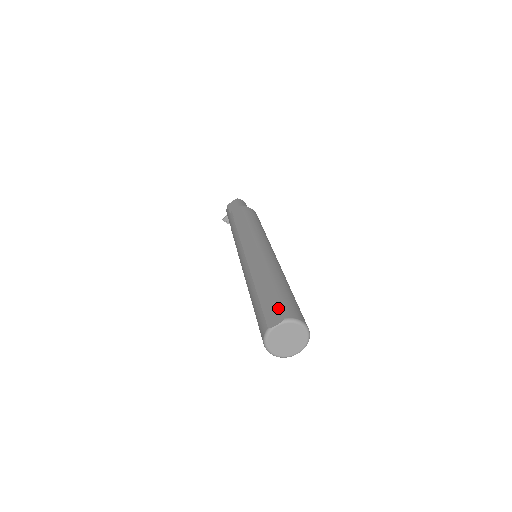
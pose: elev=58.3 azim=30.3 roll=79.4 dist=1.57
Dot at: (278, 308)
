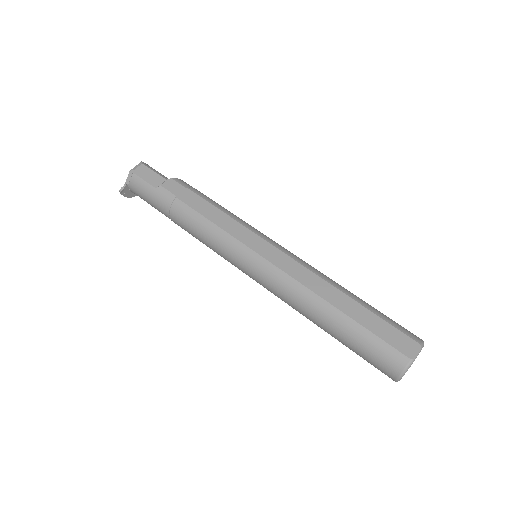
Dot at: (401, 333)
